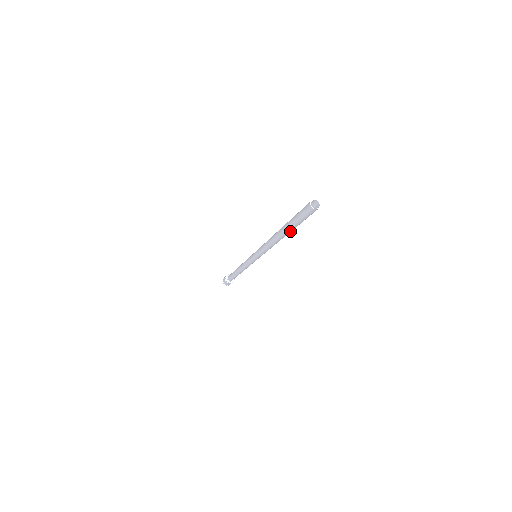
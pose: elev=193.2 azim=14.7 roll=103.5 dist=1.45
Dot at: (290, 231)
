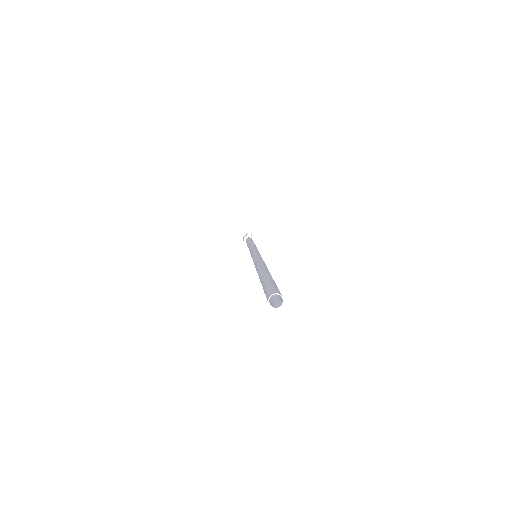
Dot at: occluded
